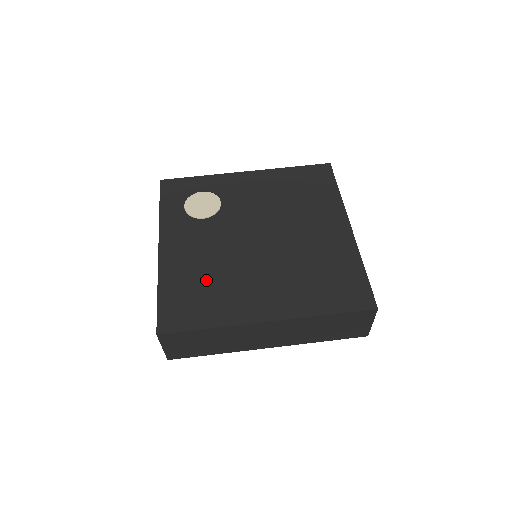
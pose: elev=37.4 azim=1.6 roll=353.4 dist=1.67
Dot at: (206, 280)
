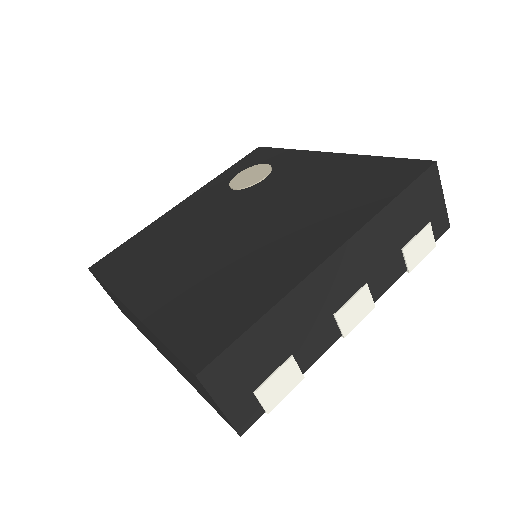
Dot at: (159, 244)
